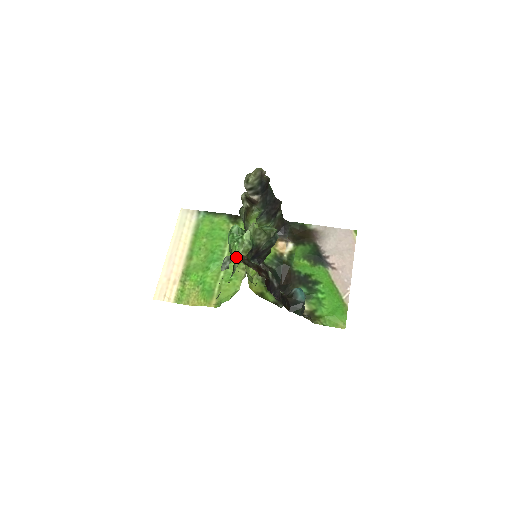
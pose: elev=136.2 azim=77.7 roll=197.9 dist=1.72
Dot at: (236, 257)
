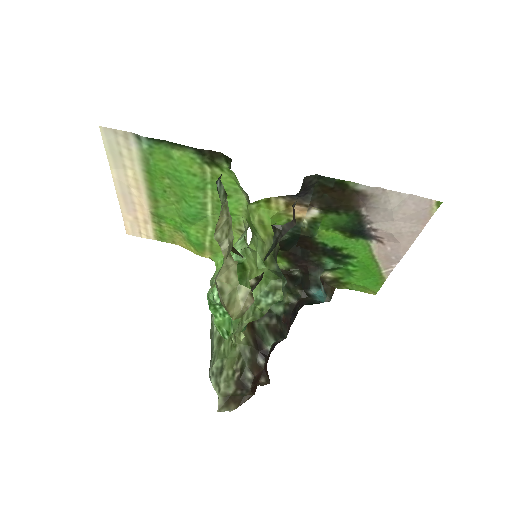
Dot at: (225, 408)
